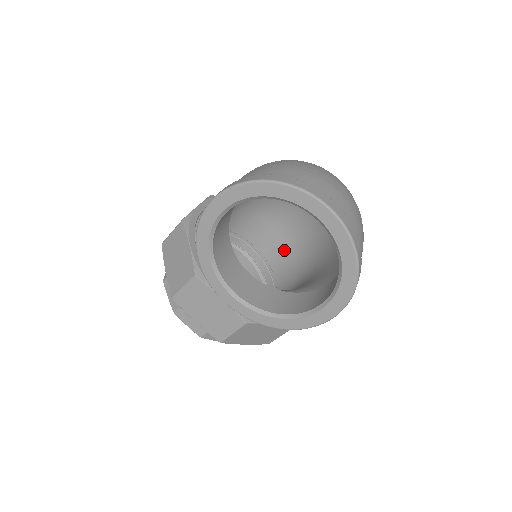
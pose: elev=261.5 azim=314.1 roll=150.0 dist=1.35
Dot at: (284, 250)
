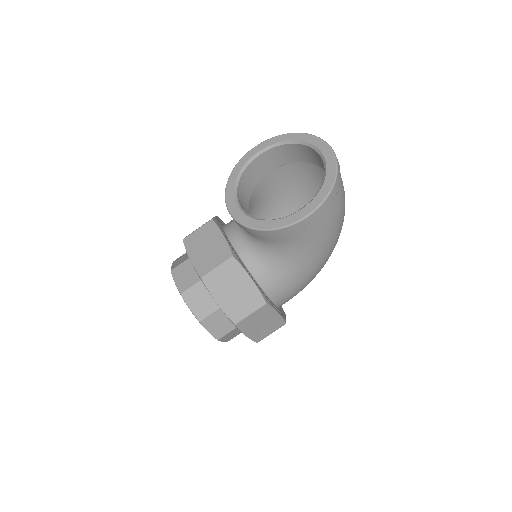
Dot at: occluded
